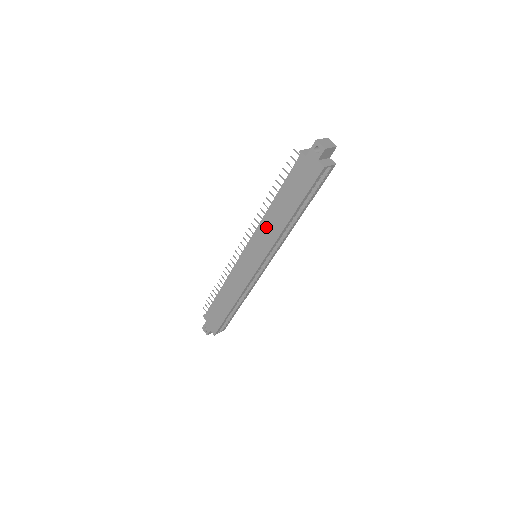
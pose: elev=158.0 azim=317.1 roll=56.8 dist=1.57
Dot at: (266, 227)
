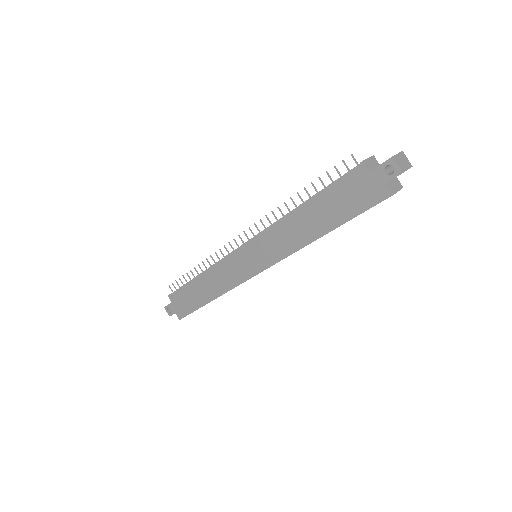
Dot at: (282, 234)
